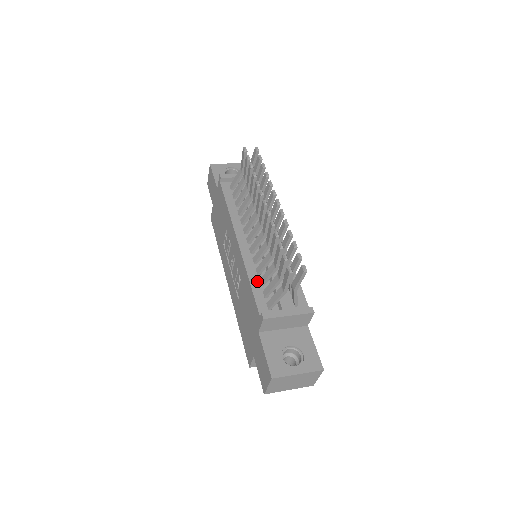
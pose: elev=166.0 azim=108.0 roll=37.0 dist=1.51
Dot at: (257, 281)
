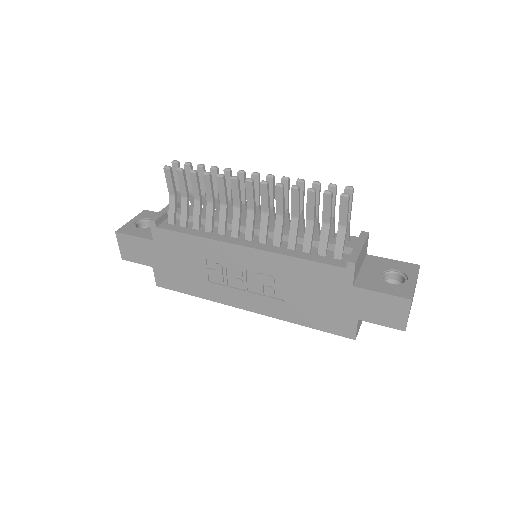
Dot at: (302, 253)
